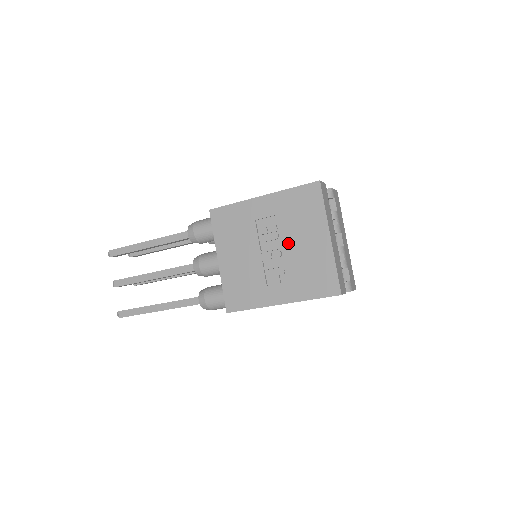
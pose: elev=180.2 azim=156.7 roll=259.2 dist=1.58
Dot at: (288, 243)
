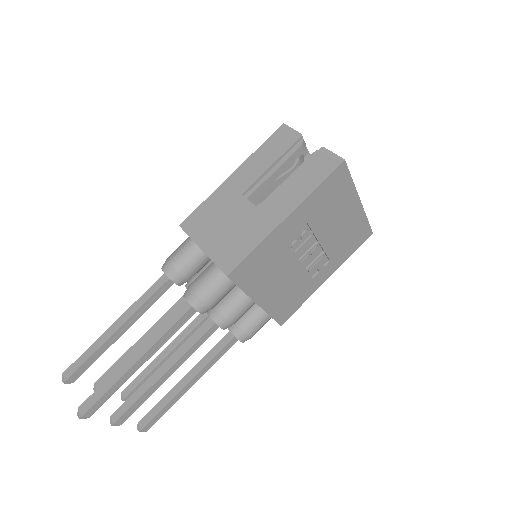
Dot at: (324, 235)
